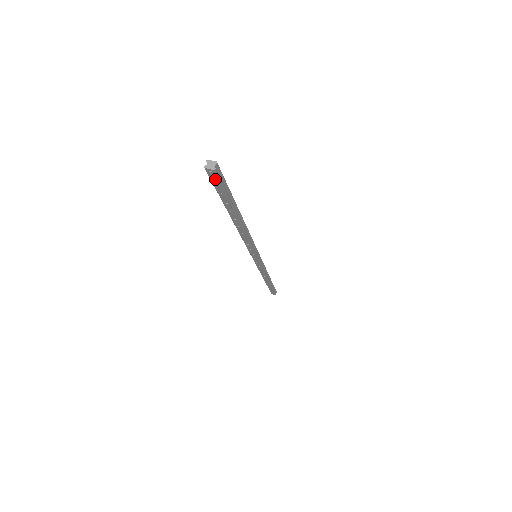
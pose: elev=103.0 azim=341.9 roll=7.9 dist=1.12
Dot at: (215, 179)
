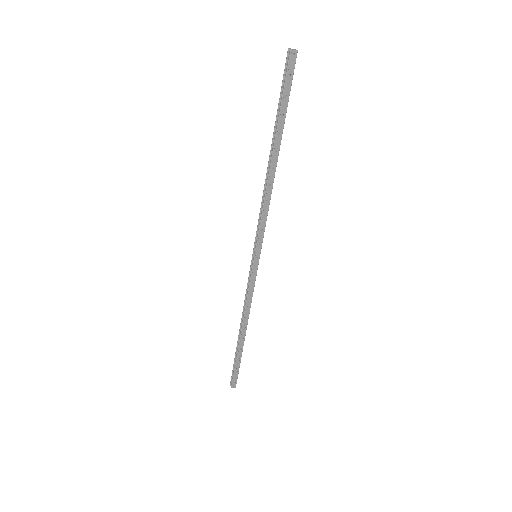
Dot at: (291, 68)
